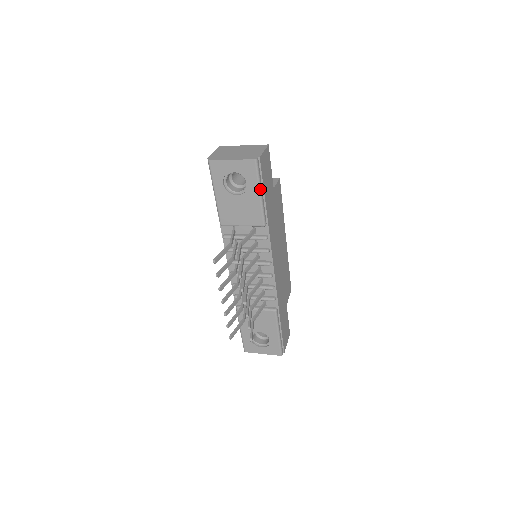
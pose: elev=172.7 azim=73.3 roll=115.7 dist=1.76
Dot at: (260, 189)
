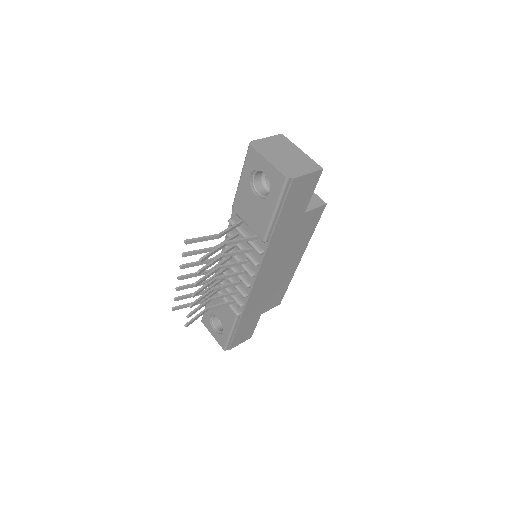
Dot at: (277, 208)
